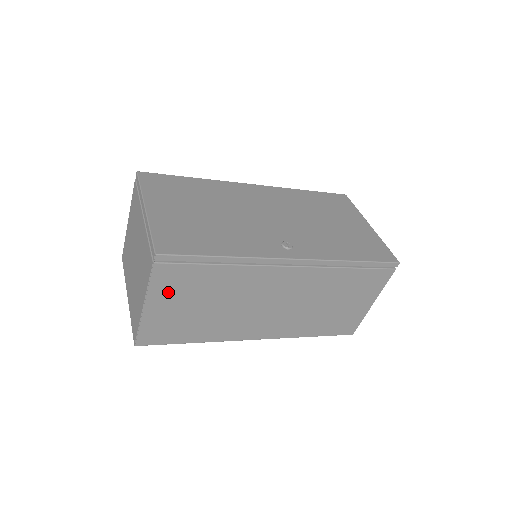
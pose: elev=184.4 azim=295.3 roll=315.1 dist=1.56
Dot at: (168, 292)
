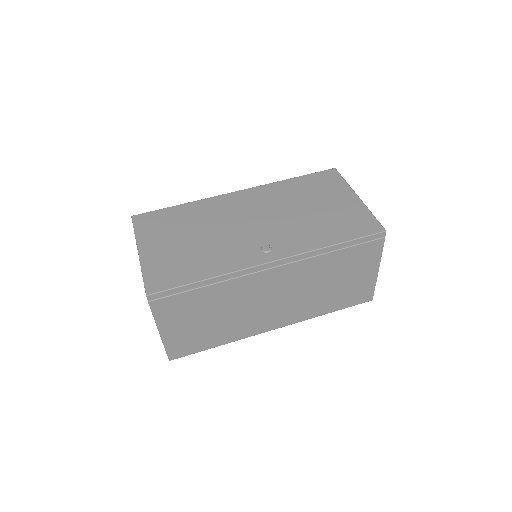
Dot at: (173, 318)
